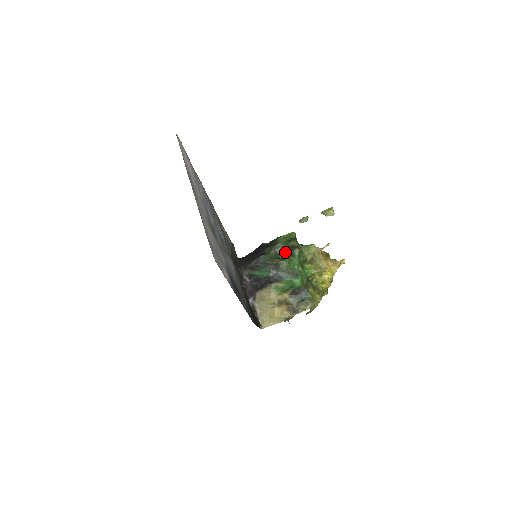
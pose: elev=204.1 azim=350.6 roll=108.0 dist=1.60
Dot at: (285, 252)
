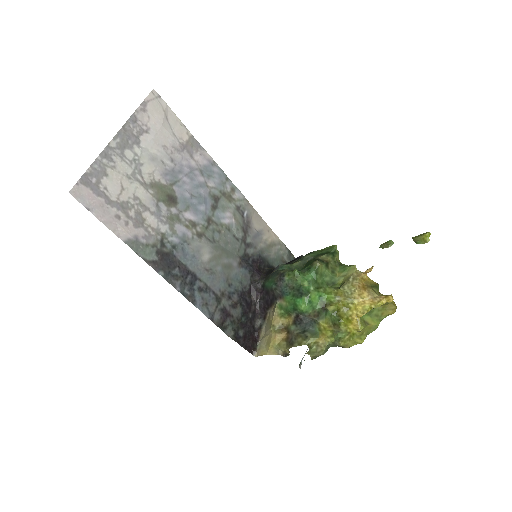
Dot at: (308, 265)
